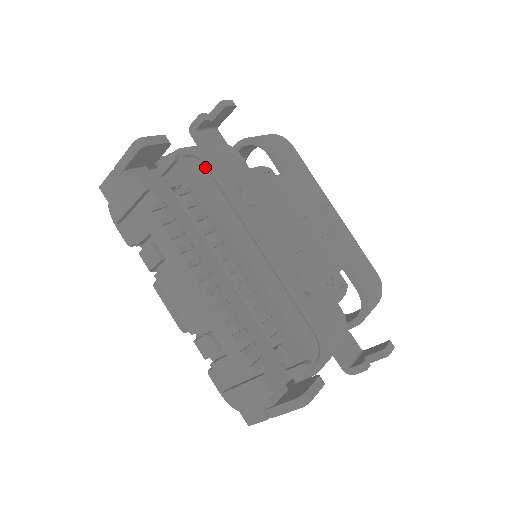
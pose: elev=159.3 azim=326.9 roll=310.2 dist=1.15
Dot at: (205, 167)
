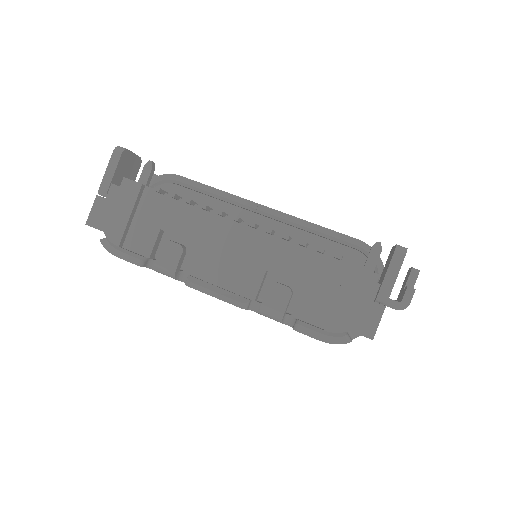
Dot at: (176, 184)
